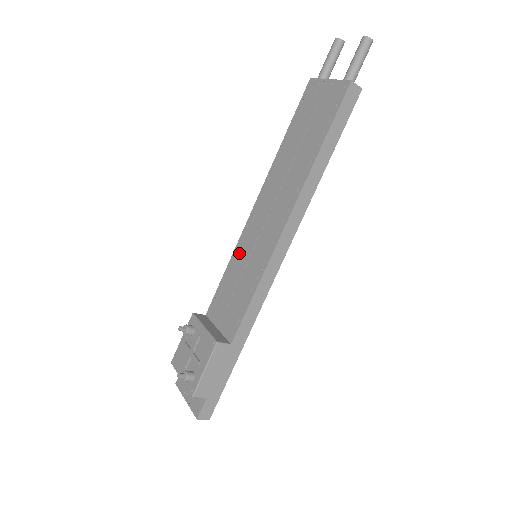
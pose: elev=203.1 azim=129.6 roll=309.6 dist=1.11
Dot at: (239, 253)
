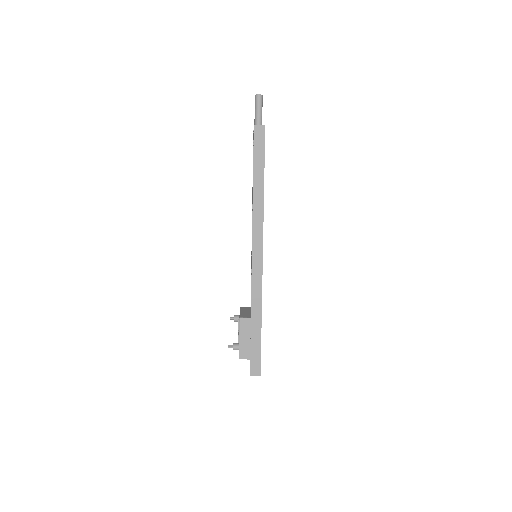
Dot at: occluded
